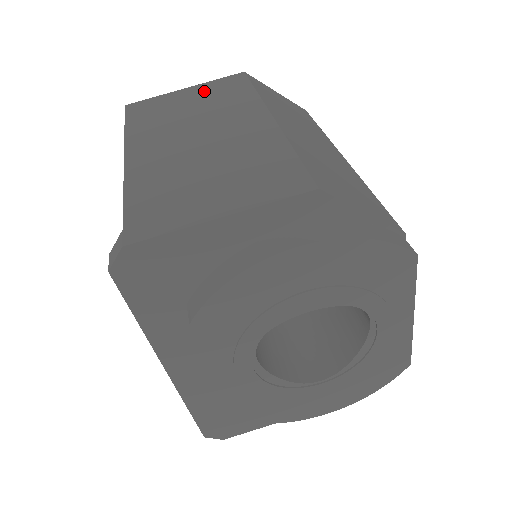
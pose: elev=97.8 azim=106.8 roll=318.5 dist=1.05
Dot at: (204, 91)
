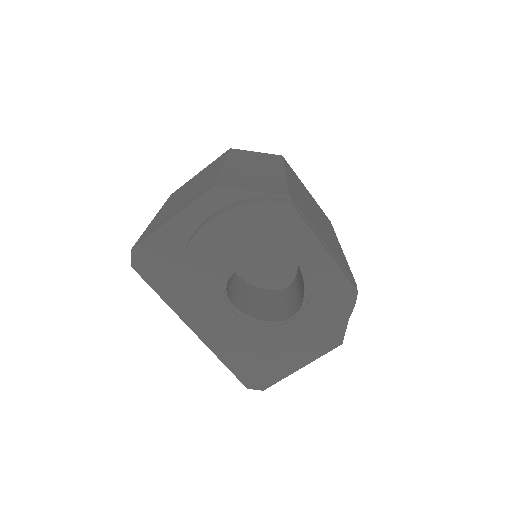
Dot at: (206, 168)
